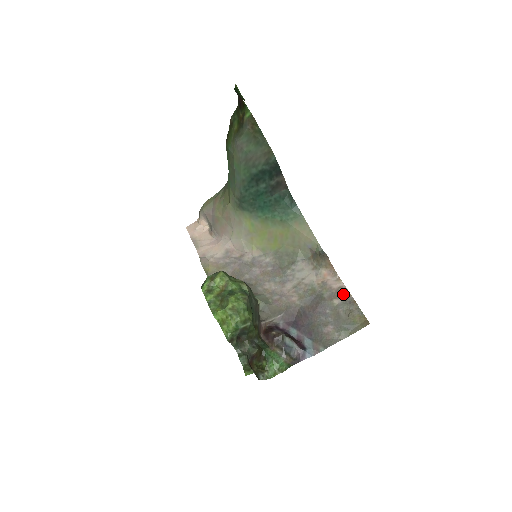
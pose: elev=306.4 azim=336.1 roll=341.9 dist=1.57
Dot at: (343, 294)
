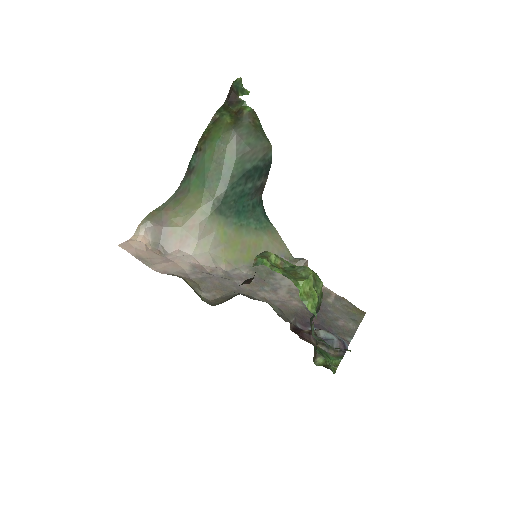
Dot at: (330, 294)
